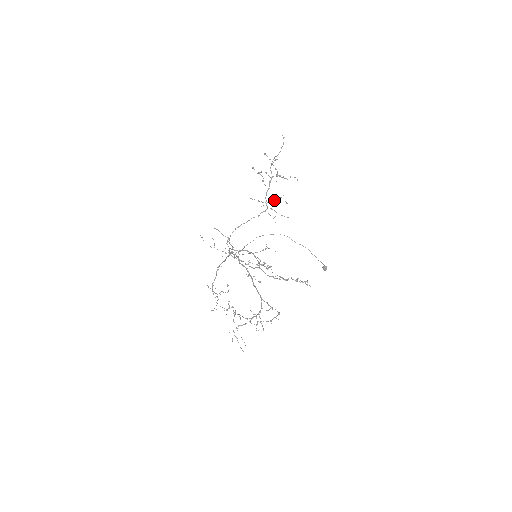
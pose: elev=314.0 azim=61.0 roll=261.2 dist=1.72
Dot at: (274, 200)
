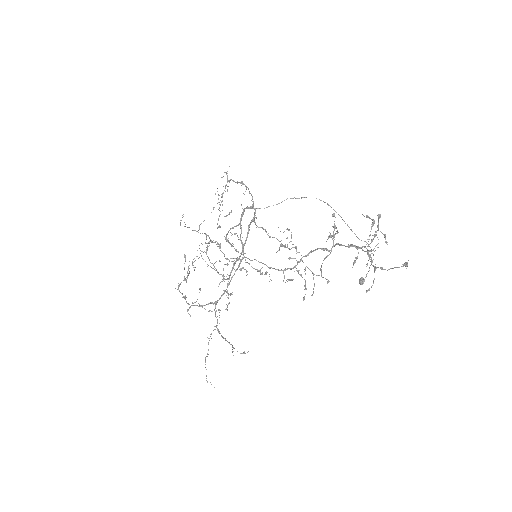
Dot at: (311, 271)
